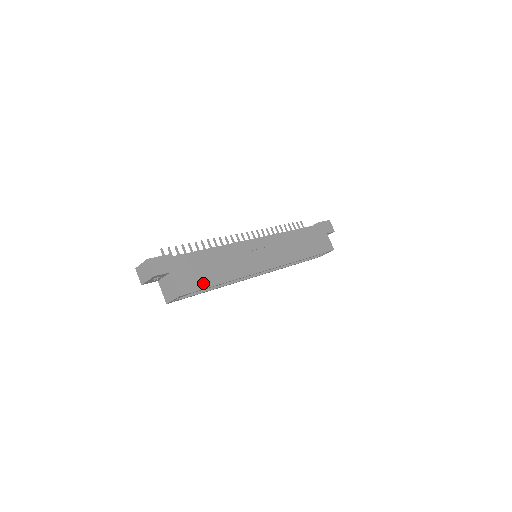
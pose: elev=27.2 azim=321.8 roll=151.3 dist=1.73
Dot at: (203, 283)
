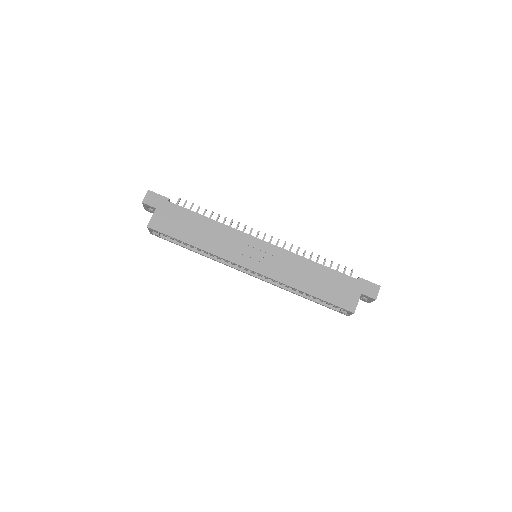
Dot at: (174, 233)
